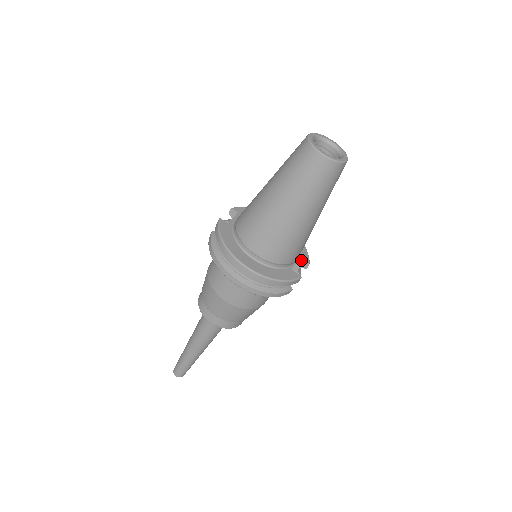
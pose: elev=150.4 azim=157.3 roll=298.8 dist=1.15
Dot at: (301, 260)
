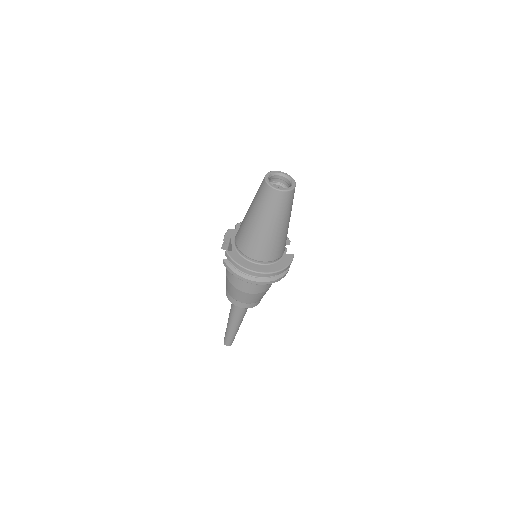
Dot at: occluded
